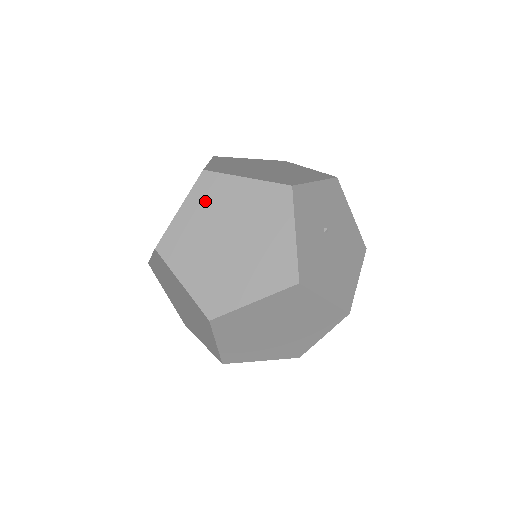
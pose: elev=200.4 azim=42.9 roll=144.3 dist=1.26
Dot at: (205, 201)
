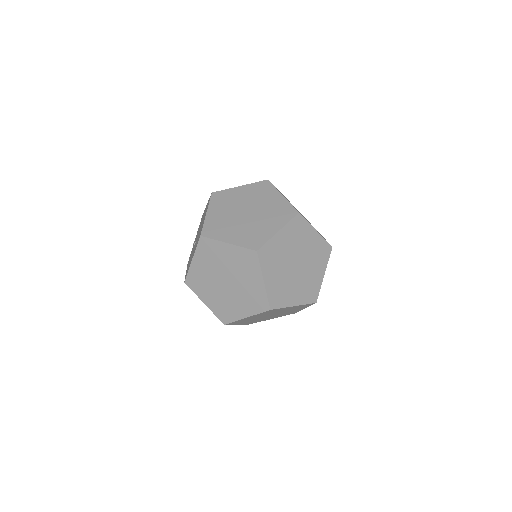
Dot at: (293, 234)
